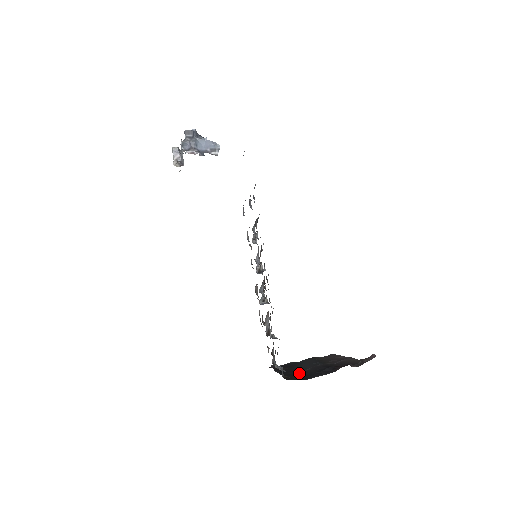
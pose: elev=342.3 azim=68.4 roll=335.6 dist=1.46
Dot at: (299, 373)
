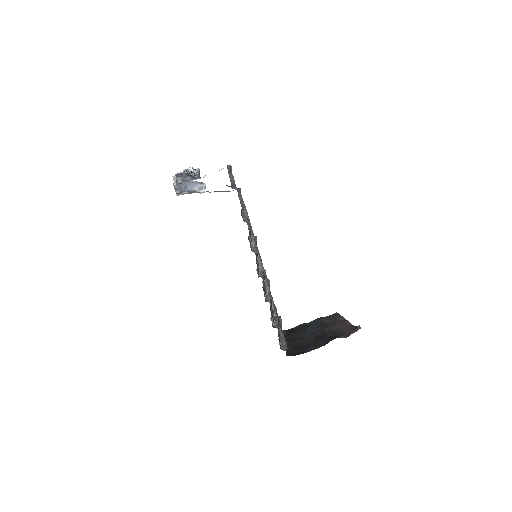
Dot at: (301, 343)
